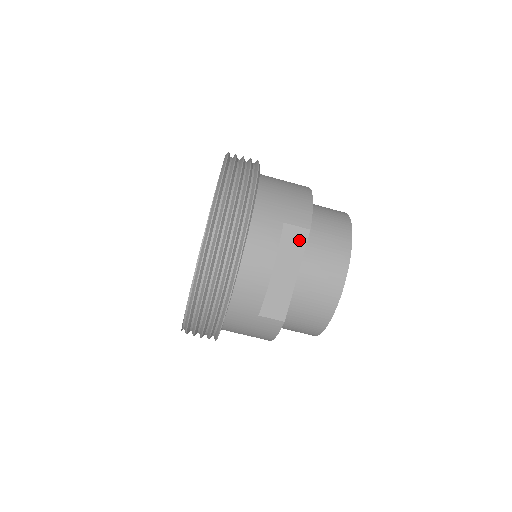
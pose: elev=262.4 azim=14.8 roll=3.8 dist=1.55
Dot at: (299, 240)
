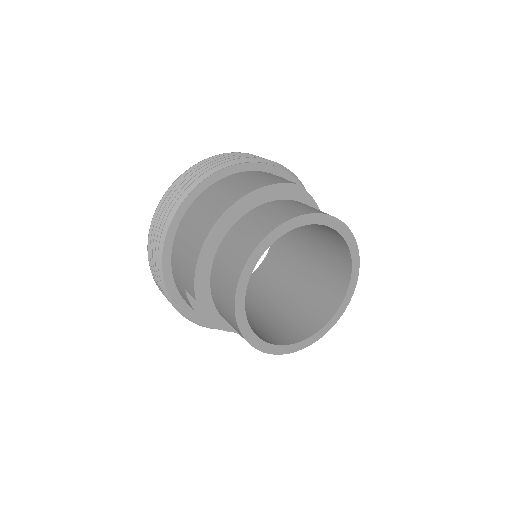
Dot at: occluded
